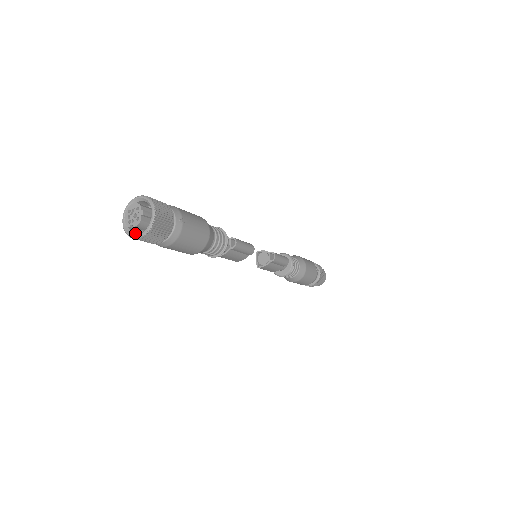
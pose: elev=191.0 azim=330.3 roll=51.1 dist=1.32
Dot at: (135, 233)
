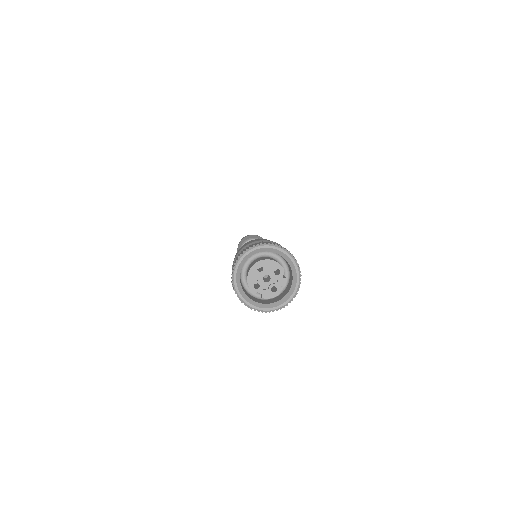
Dot at: (253, 300)
